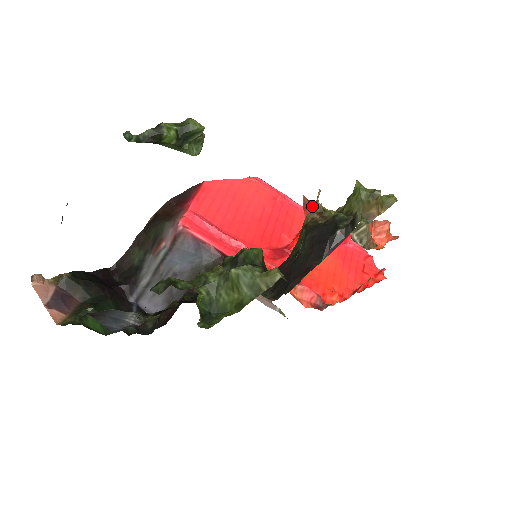
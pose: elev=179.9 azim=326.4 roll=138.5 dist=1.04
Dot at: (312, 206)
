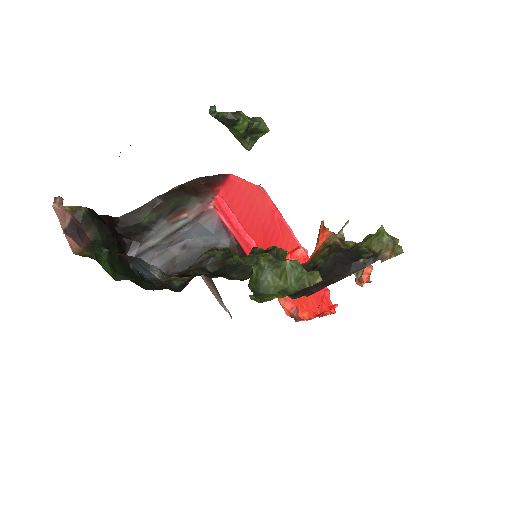
Dot at: (330, 231)
